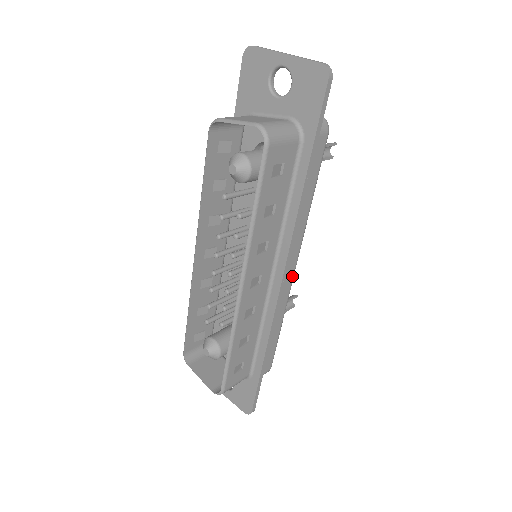
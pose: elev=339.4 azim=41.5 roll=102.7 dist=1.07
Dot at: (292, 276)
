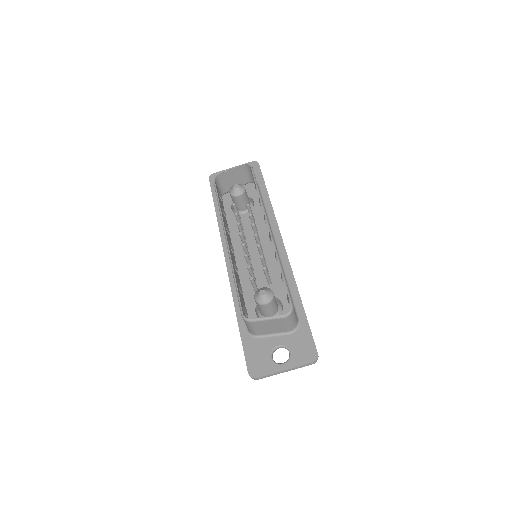
Dot at: occluded
